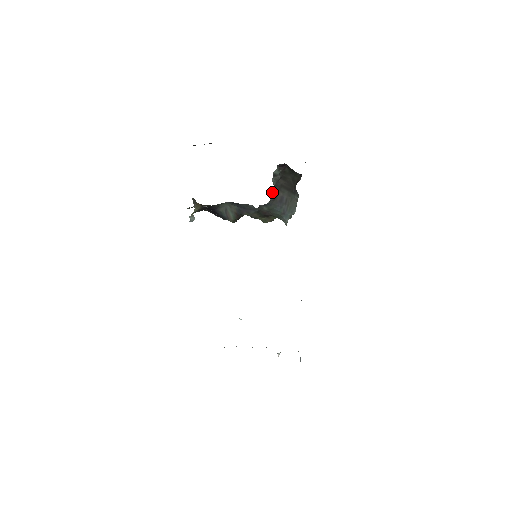
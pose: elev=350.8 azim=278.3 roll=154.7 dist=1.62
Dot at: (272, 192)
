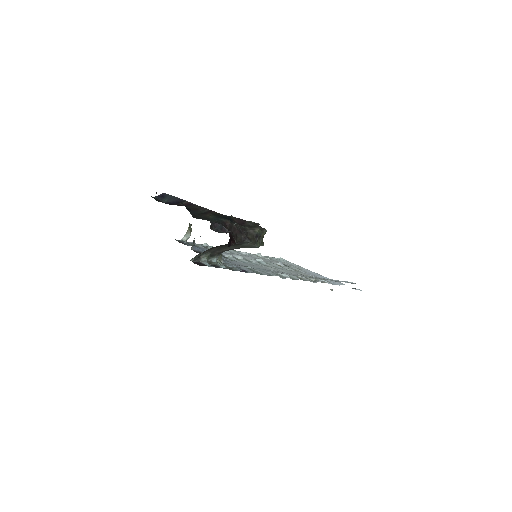
Dot at: (213, 256)
